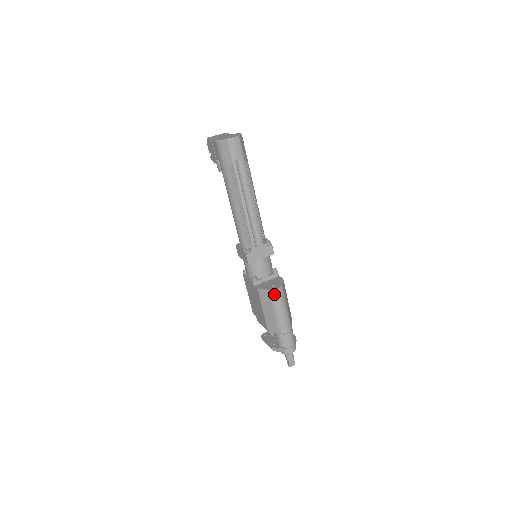
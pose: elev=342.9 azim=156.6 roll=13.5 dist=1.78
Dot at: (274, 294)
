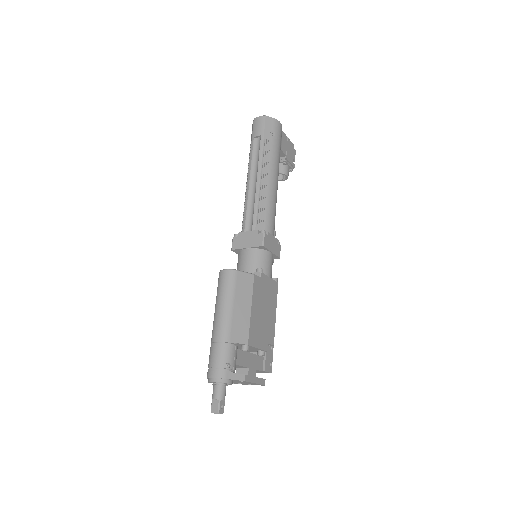
Dot at: (220, 275)
